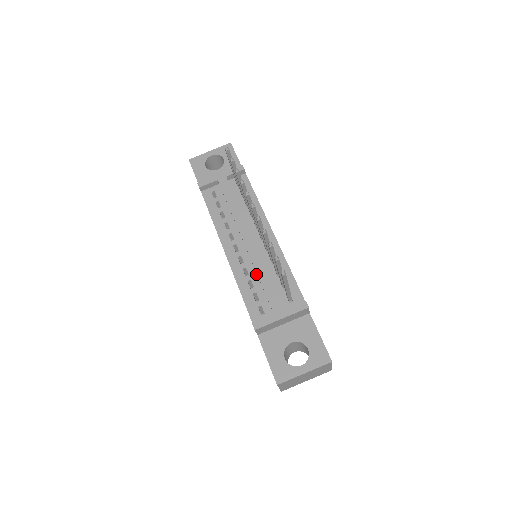
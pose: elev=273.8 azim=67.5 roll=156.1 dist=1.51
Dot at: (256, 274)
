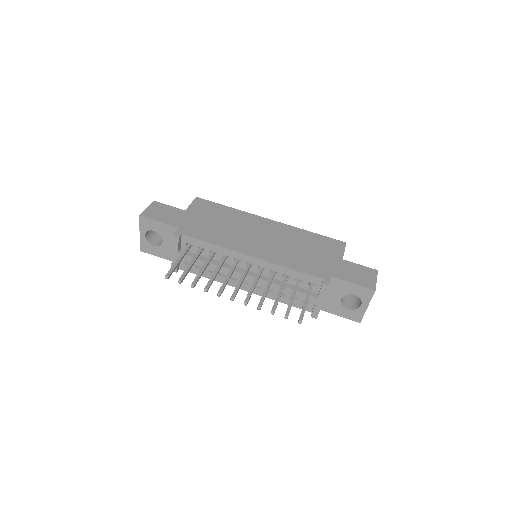
Dot at: occluded
